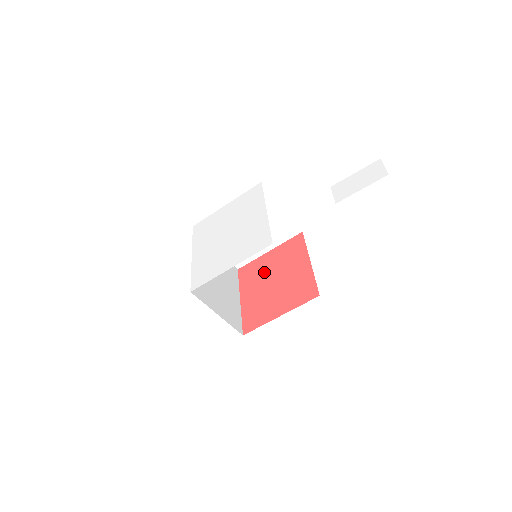
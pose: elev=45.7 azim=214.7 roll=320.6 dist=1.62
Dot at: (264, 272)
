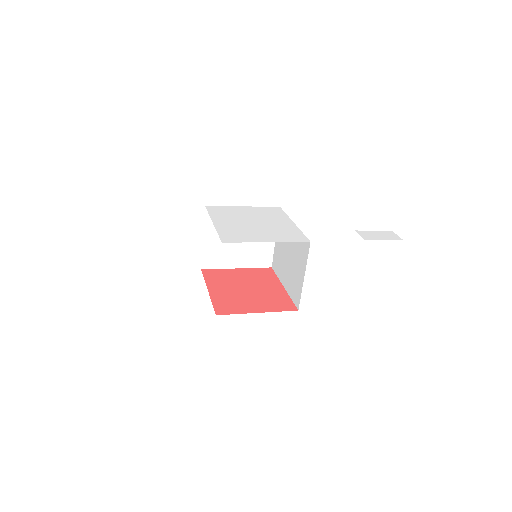
Dot at: (234, 280)
